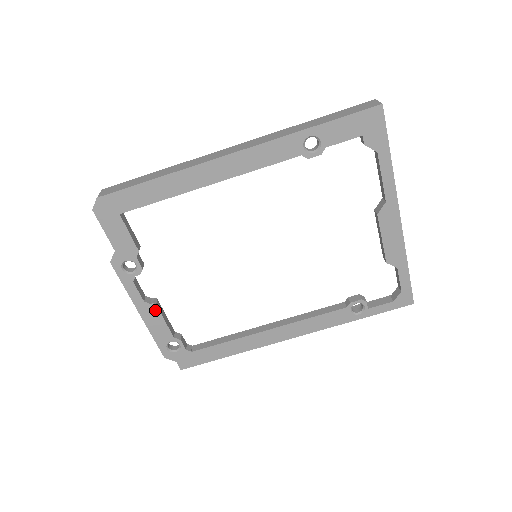
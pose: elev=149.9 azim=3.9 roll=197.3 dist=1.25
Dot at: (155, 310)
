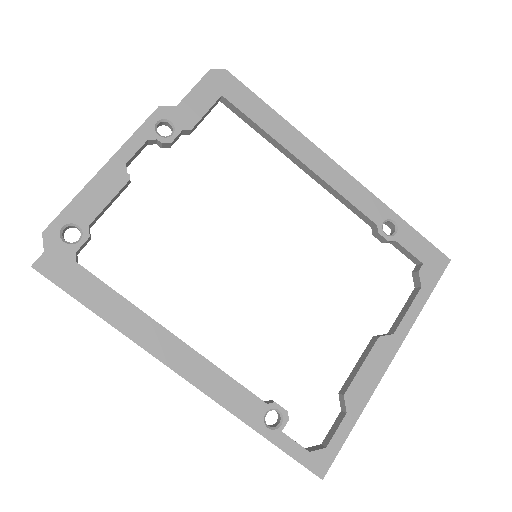
Dot at: (121, 182)
